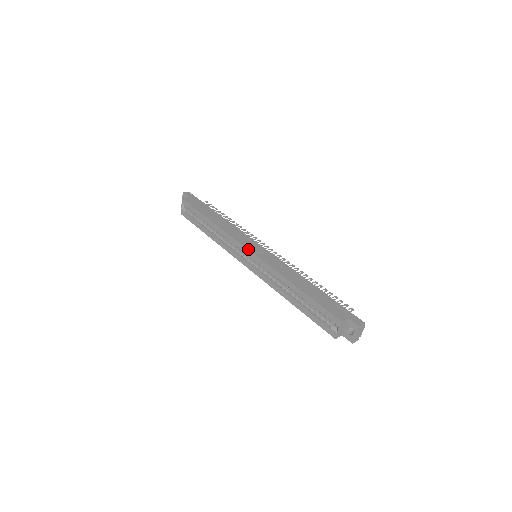
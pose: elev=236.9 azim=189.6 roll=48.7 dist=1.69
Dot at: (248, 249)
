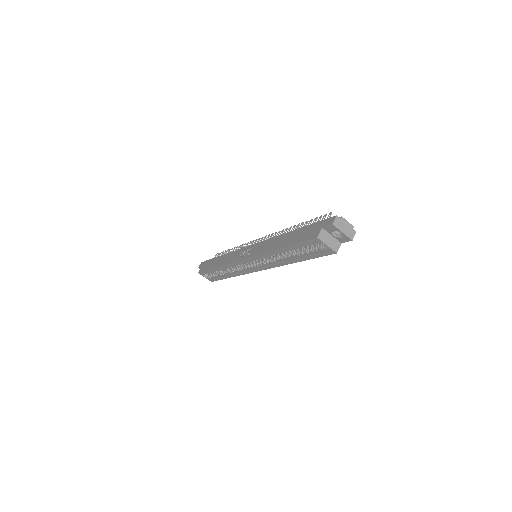
Dot at: (241, 260)
